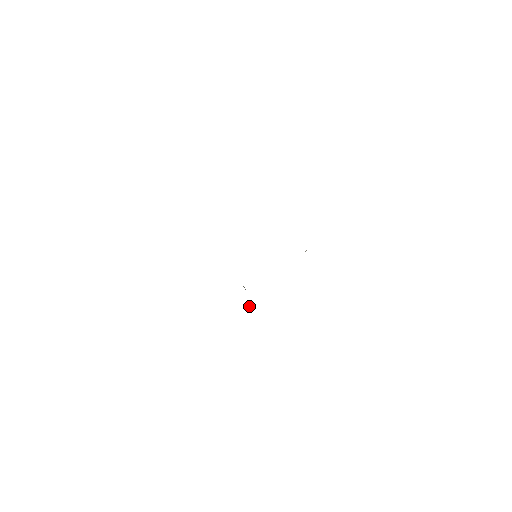
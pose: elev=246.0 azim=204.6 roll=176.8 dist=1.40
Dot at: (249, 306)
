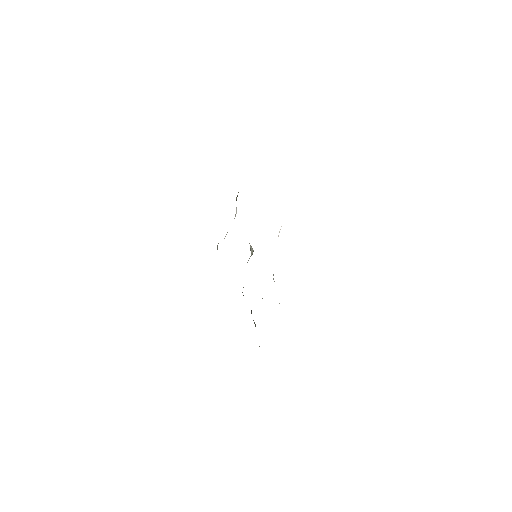
Dot at: occluded
